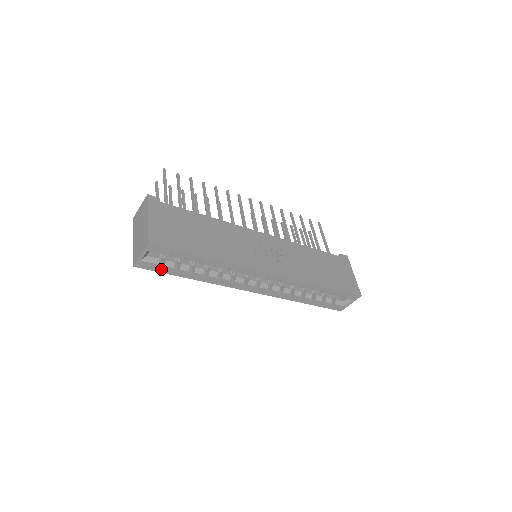
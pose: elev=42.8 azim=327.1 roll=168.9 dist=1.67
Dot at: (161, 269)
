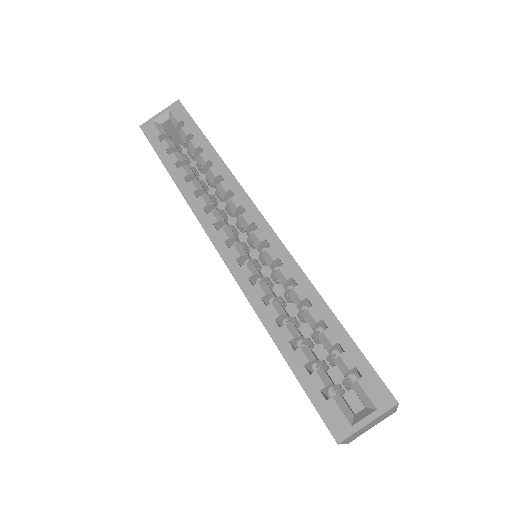
Dot at: (158, 143)
